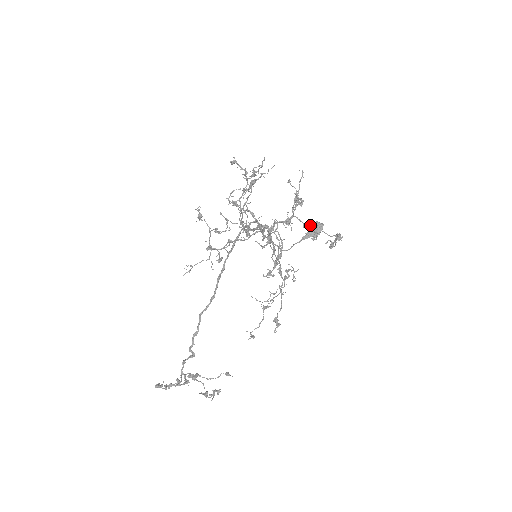
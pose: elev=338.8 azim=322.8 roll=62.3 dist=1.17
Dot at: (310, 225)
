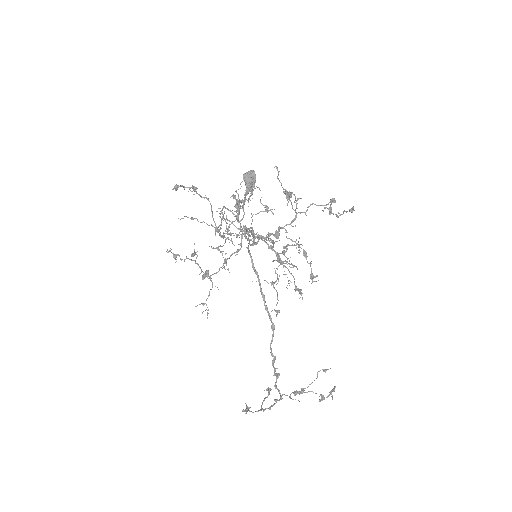
Dot at: occluded
